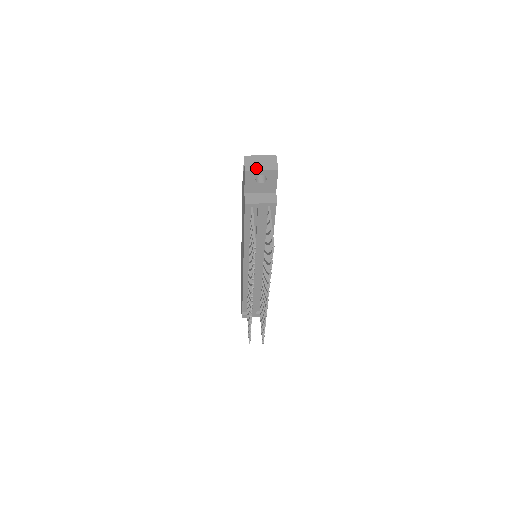
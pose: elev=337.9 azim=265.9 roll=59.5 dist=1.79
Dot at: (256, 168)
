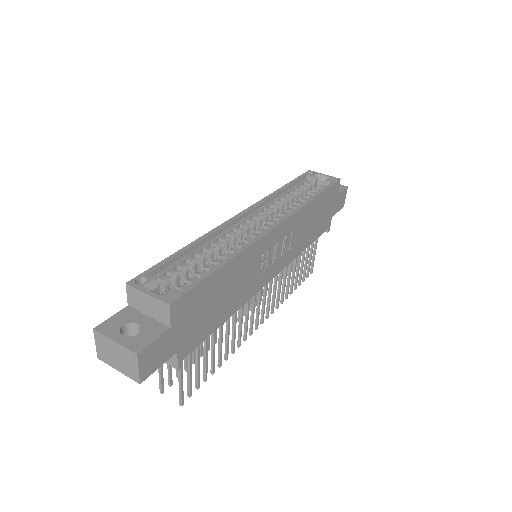
Dot at: (110, 363)
